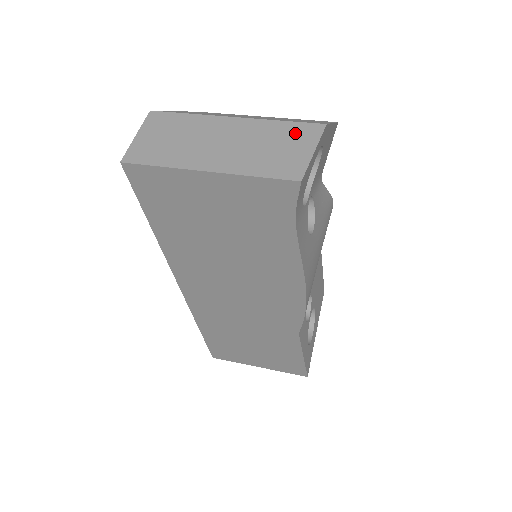
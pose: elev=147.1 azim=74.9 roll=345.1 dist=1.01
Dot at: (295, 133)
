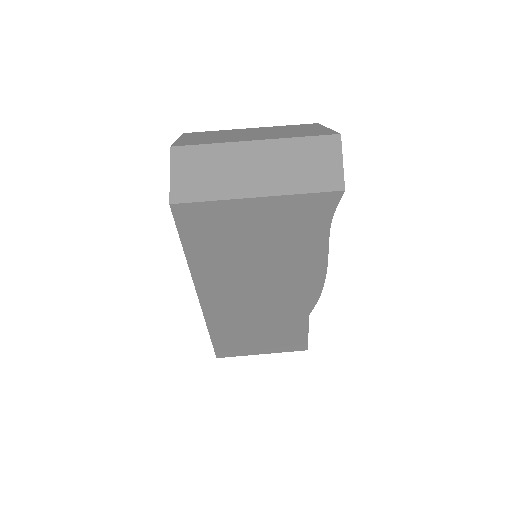
Dot at: (318, 147)
